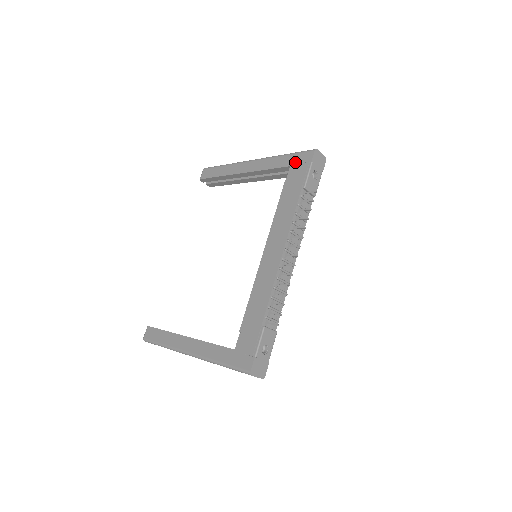
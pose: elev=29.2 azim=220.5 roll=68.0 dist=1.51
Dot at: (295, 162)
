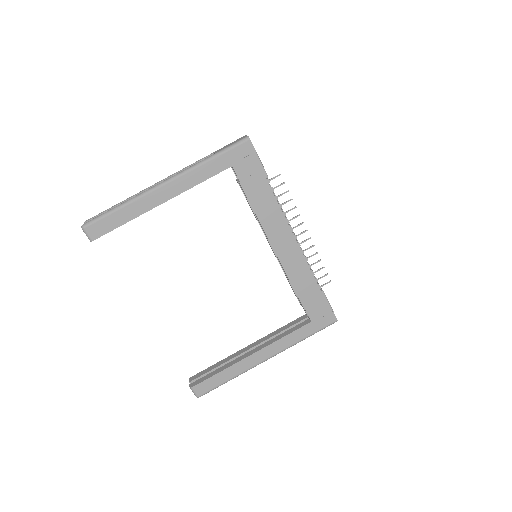
Dot at: (235, 160)
